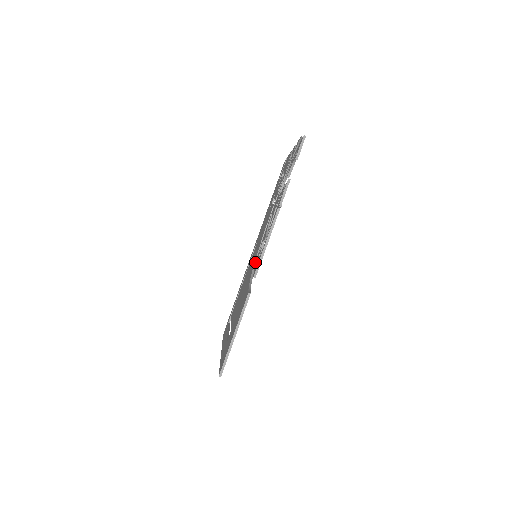
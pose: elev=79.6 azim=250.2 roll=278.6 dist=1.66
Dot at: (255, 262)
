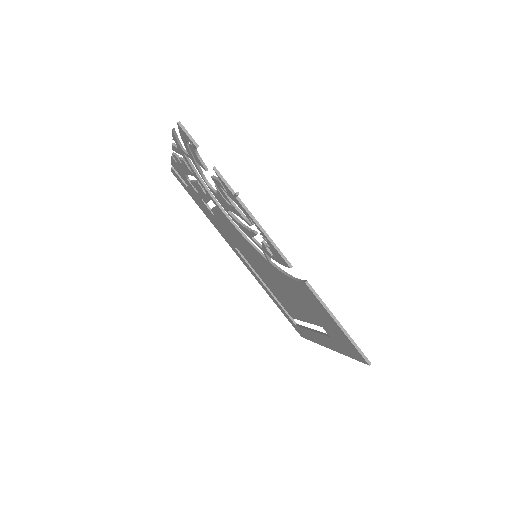
Dot at: (268, 259)
